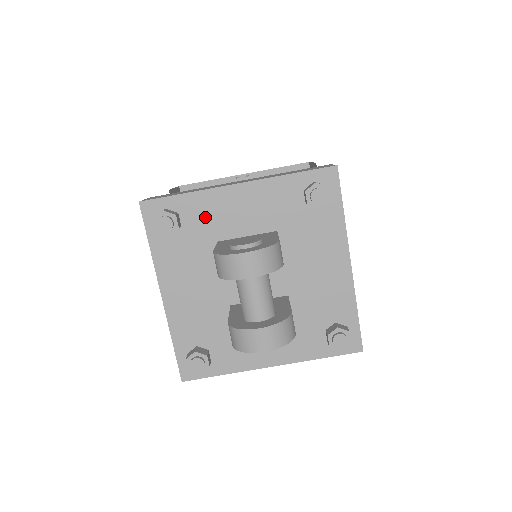
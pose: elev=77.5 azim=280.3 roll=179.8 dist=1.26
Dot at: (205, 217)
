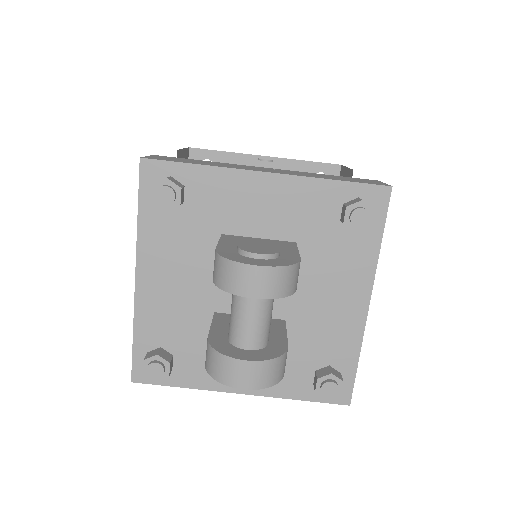
Dot at: (216, 200)
